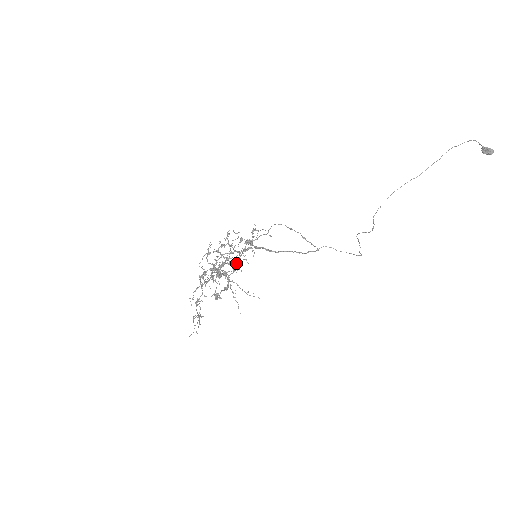
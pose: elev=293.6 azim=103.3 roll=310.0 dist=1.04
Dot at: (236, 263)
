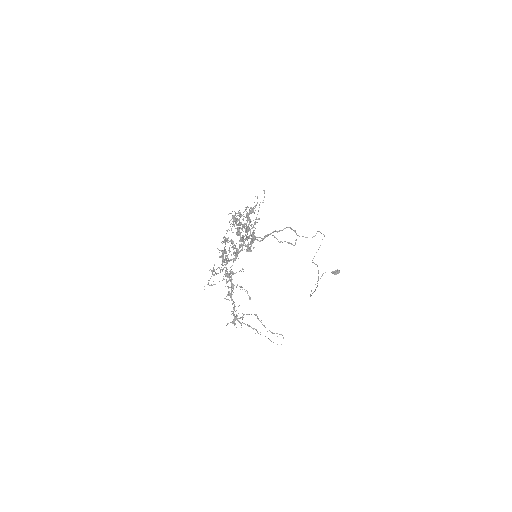
Dot at: (247, 230)
